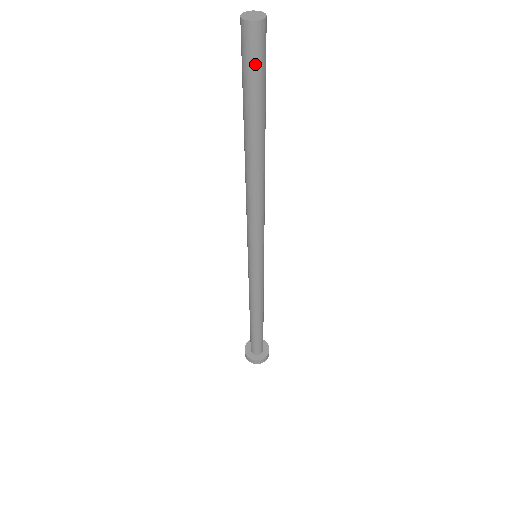
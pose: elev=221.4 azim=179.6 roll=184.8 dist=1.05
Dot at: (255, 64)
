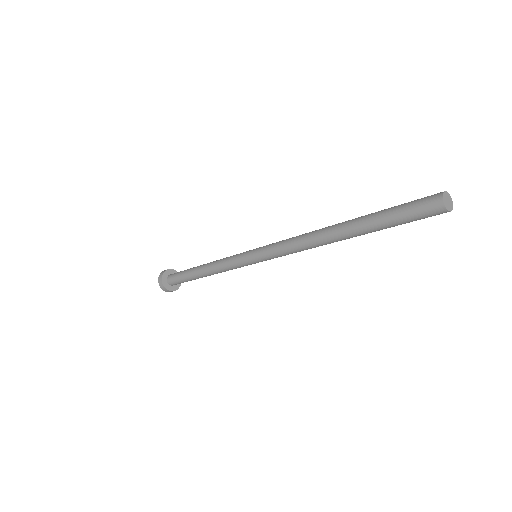
Dot at: (416, 219)
